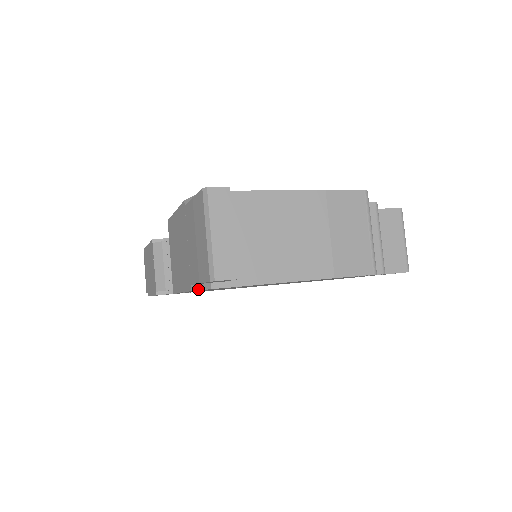
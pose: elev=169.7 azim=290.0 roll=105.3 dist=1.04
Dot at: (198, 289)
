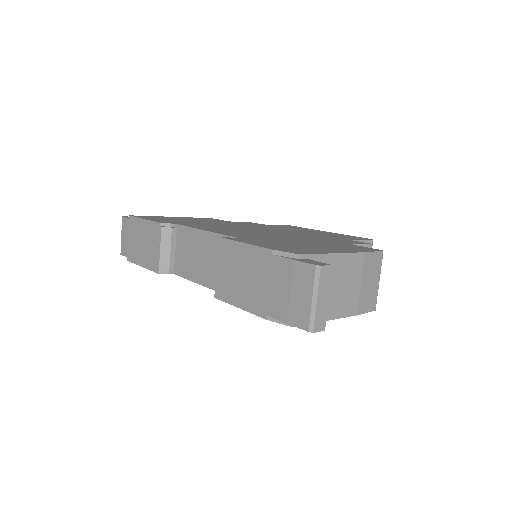
Dot at: (275, 321)
